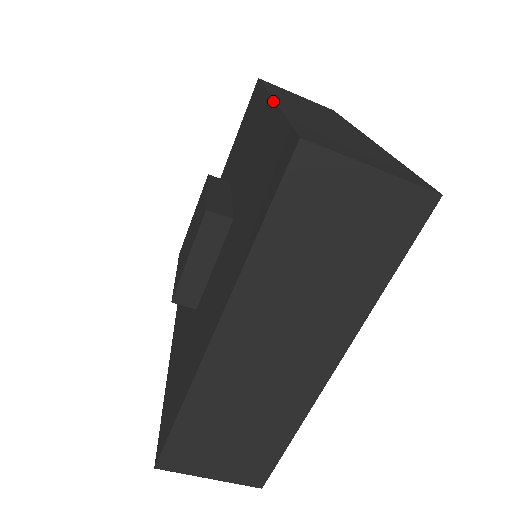
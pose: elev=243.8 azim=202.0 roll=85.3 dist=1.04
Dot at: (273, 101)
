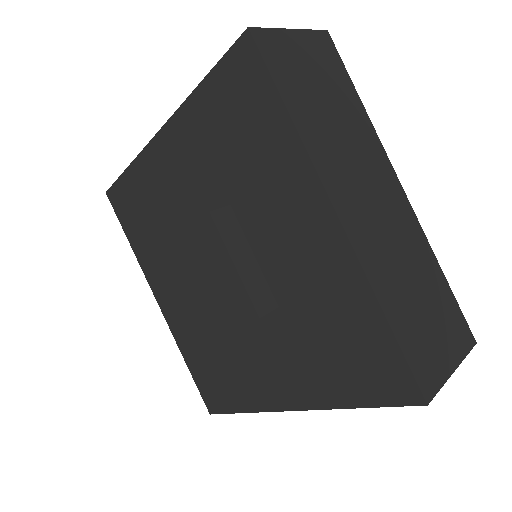
Dot at: (165, 124)
